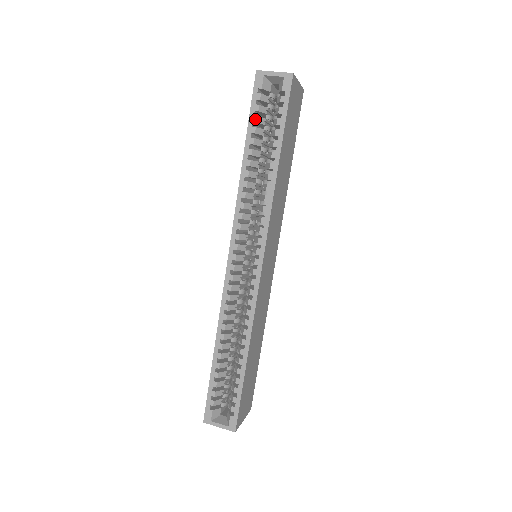
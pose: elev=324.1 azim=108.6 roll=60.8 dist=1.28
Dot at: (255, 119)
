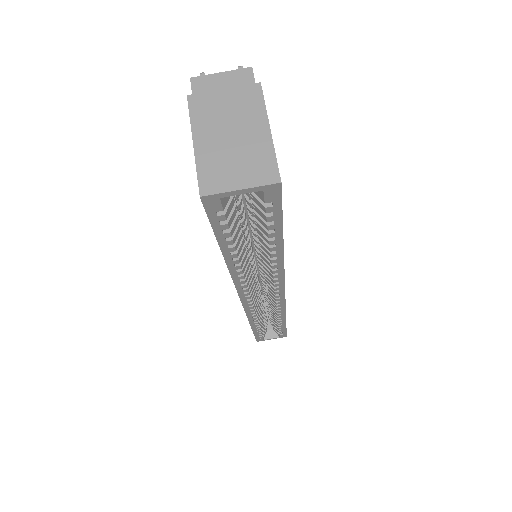
Dot at: (227, 236)
